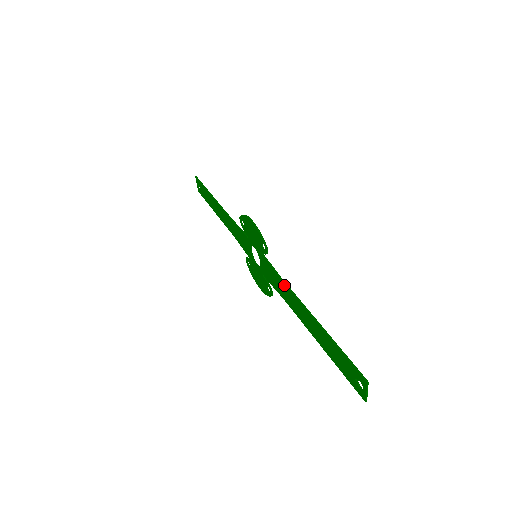
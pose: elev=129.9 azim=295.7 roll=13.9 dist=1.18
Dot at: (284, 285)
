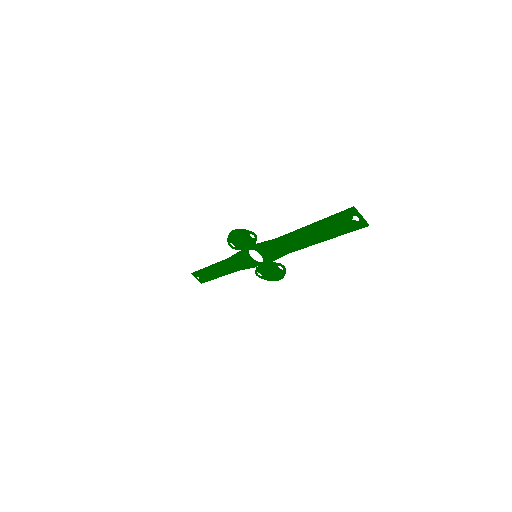
Dot at: (279, 240)
